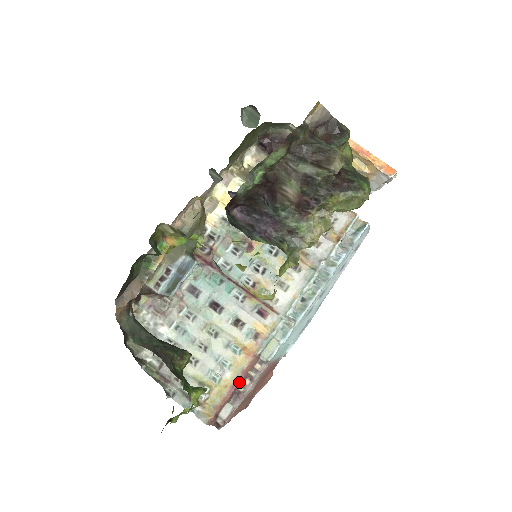
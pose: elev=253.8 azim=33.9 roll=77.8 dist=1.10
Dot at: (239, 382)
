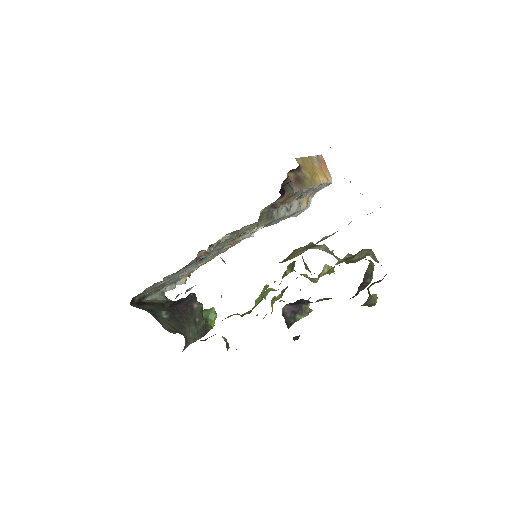
Dot at: (206, 262)
